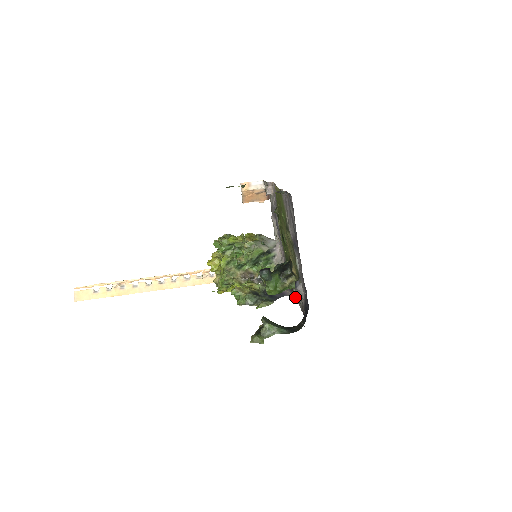
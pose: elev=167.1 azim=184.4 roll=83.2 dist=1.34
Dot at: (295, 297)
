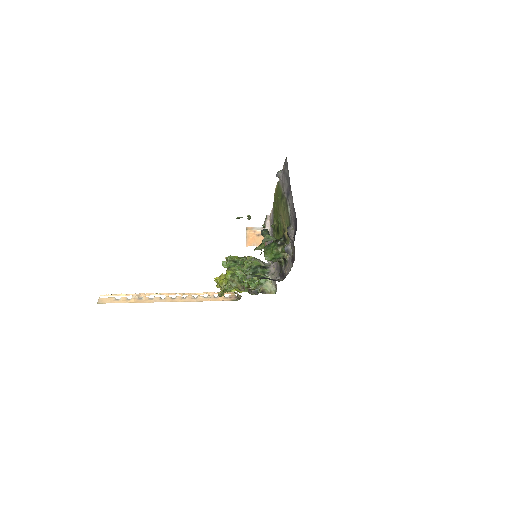
Dot at: (287, 248)
